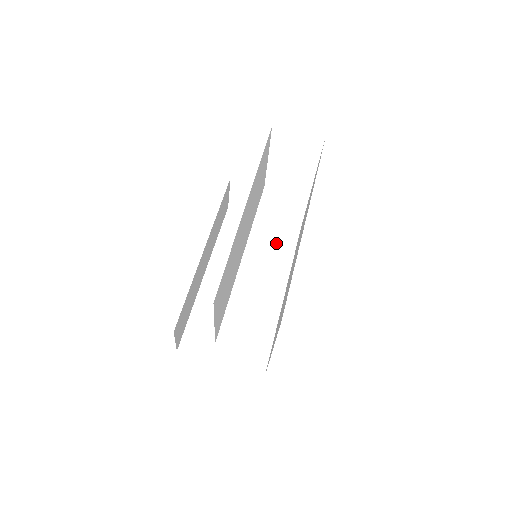
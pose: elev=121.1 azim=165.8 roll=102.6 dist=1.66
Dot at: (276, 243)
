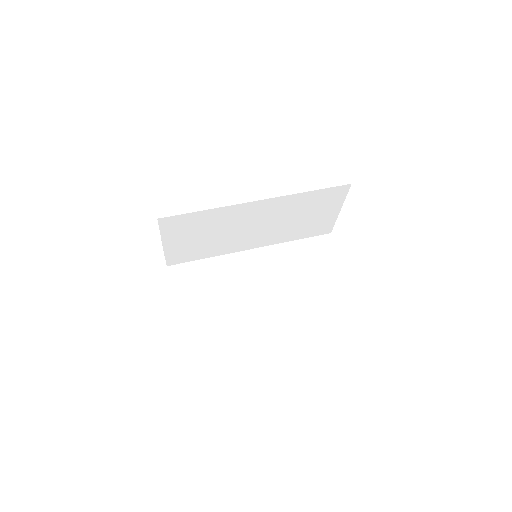
Dot at: (304, 282)
